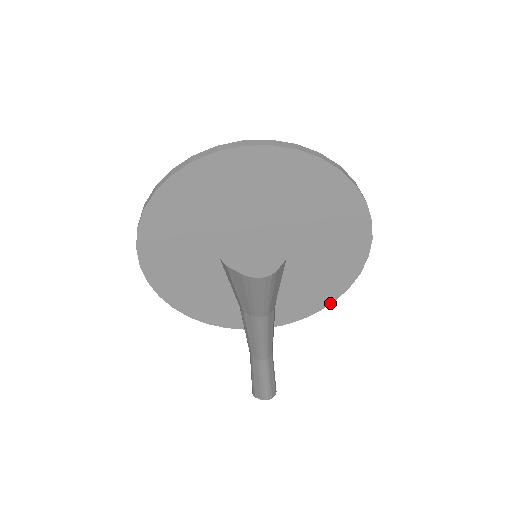
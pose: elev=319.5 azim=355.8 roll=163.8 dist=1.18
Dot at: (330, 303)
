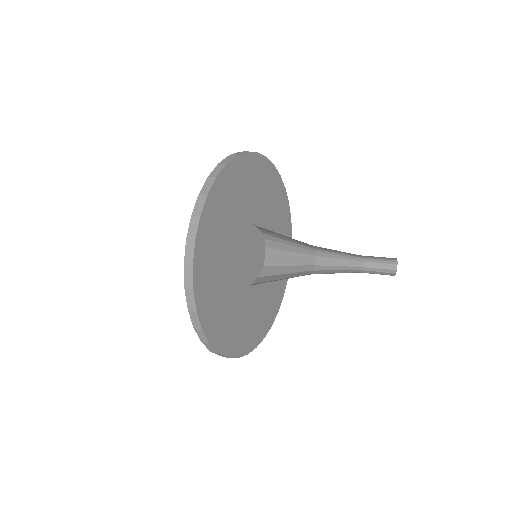
Dot at: (253, 349)
